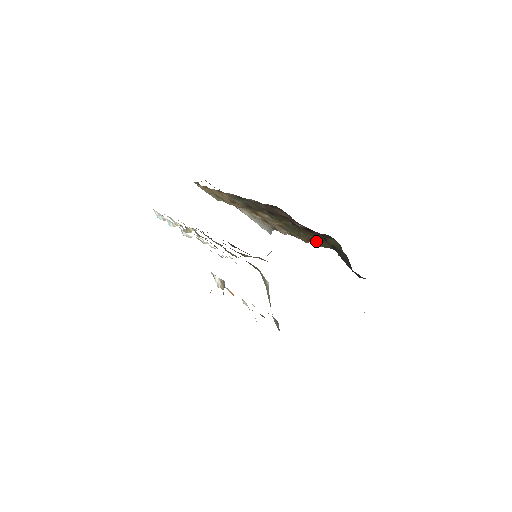
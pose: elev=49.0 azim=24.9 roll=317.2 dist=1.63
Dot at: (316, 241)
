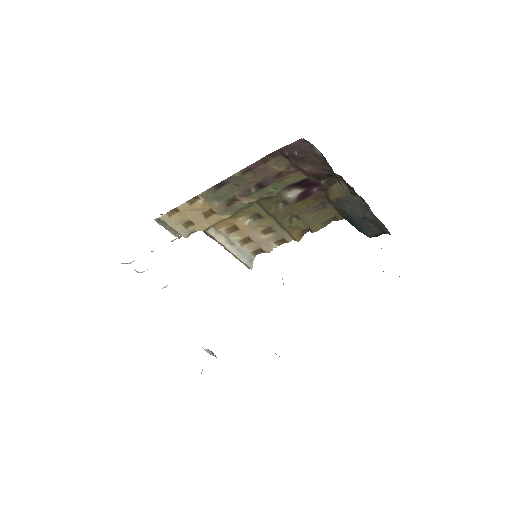
Dot at: (313, 221)
